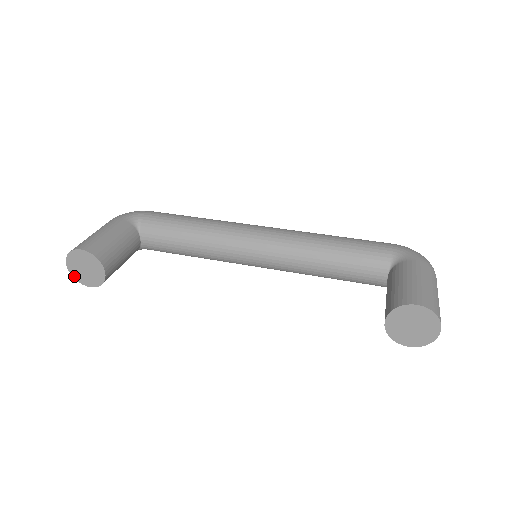
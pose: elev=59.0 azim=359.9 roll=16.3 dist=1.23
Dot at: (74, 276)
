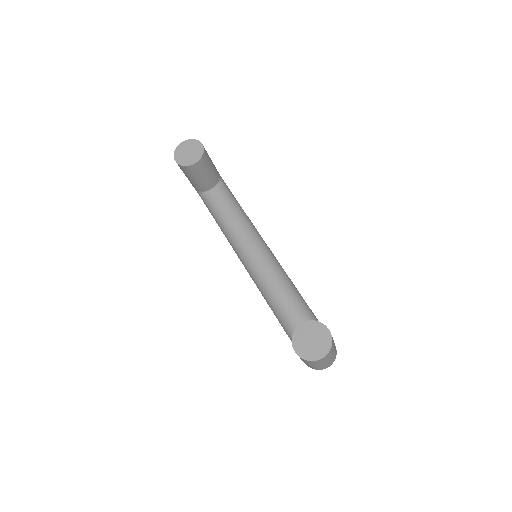
Dot at: (177, 149)
